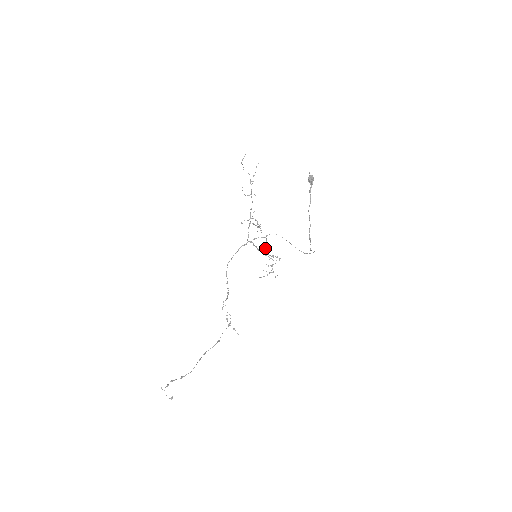
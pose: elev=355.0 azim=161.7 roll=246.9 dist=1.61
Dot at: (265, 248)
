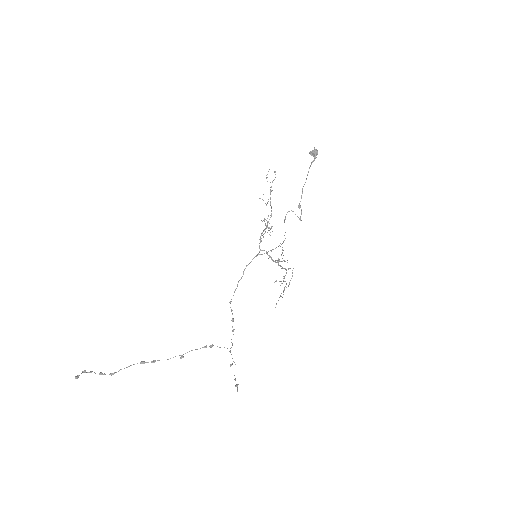
Dot at: occluded
